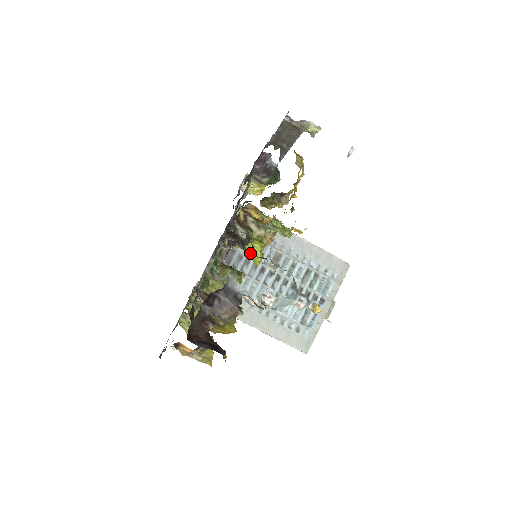
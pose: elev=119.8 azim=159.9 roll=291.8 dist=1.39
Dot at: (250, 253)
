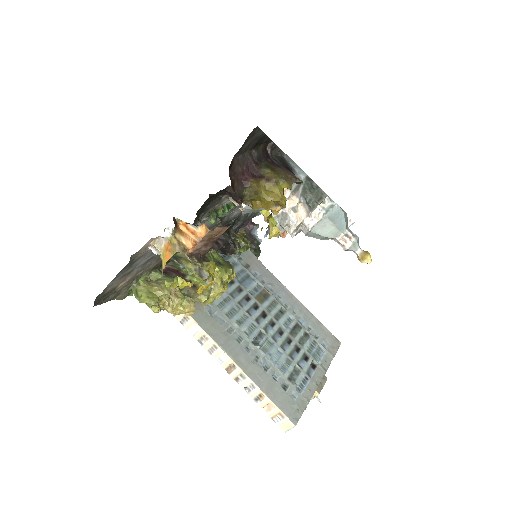
Dot at: occluded
